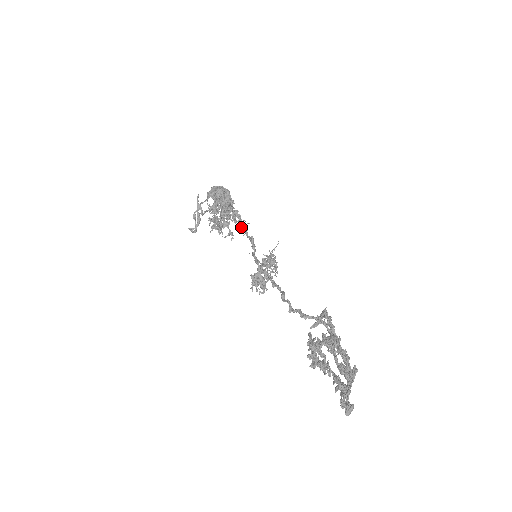
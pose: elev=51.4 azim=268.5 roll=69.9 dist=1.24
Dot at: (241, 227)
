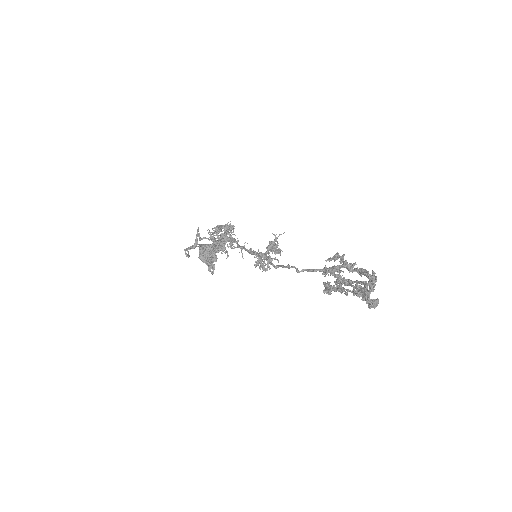
Dot at: (239, 246)
